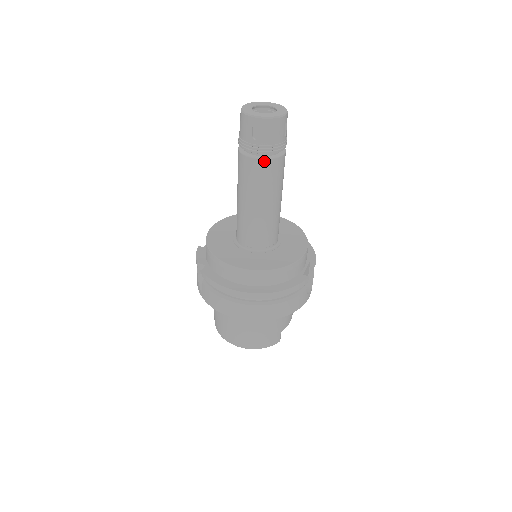
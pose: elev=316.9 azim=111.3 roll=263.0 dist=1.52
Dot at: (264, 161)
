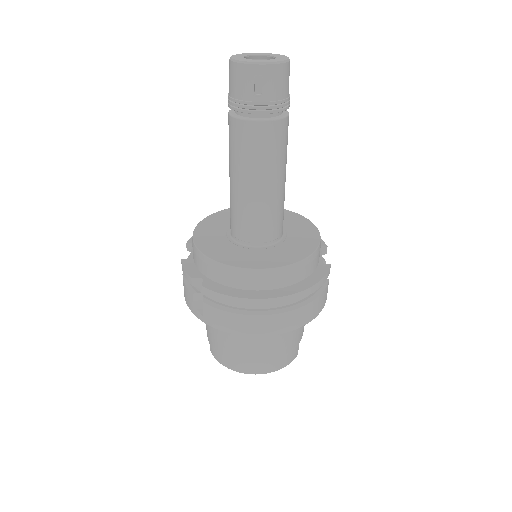
Dot at: (271, 123)
